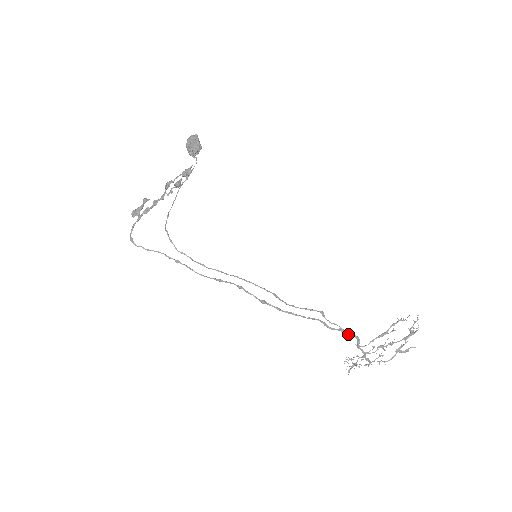
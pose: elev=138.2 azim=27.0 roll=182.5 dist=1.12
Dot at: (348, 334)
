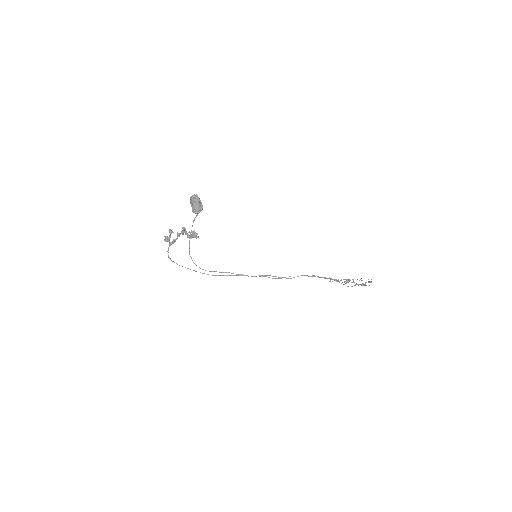
Dot at: occluded
